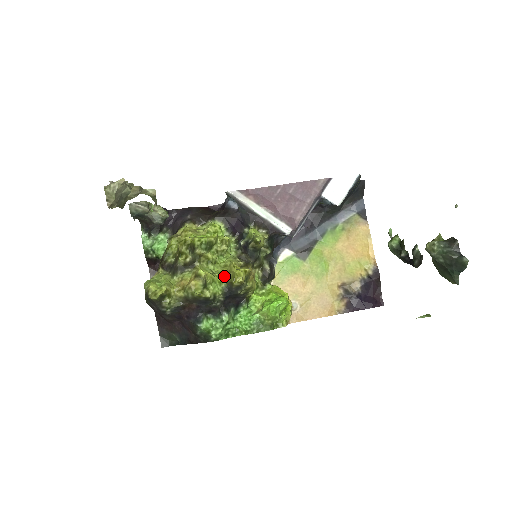
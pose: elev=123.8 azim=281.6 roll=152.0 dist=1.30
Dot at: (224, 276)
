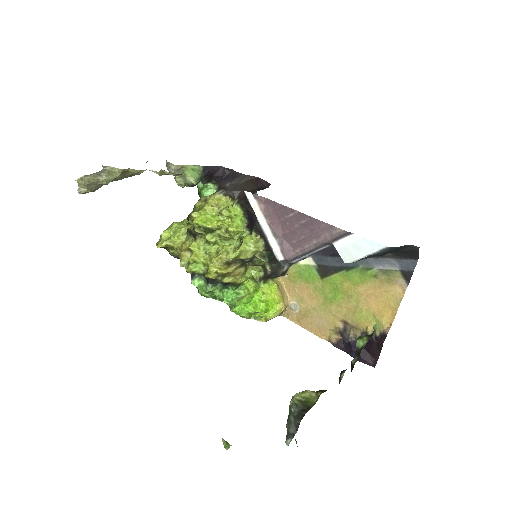
Dot at: (208, 262)
